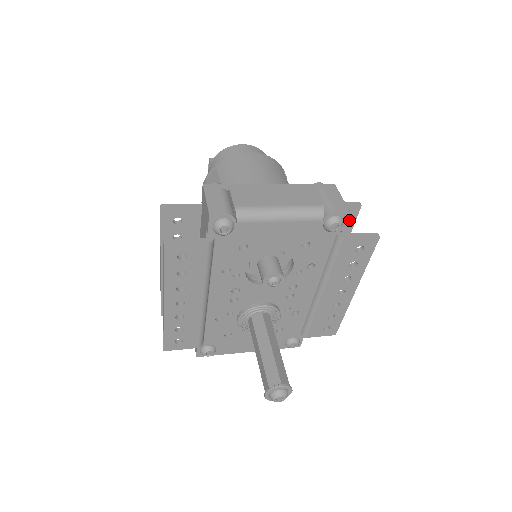
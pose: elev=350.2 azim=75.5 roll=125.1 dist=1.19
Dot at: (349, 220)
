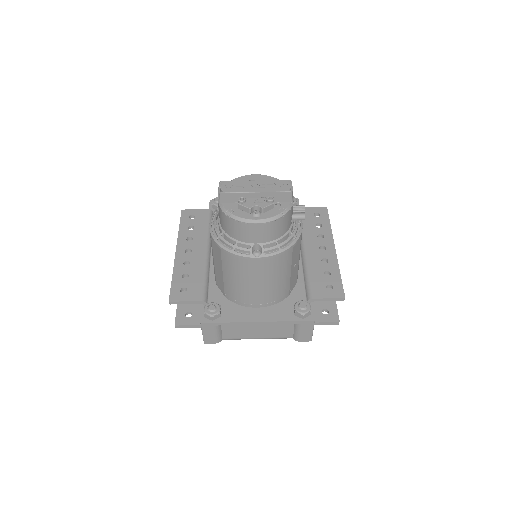
Dot at: (335, 287)
